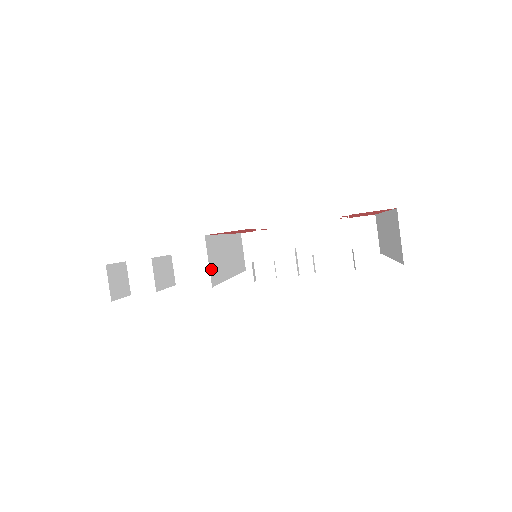
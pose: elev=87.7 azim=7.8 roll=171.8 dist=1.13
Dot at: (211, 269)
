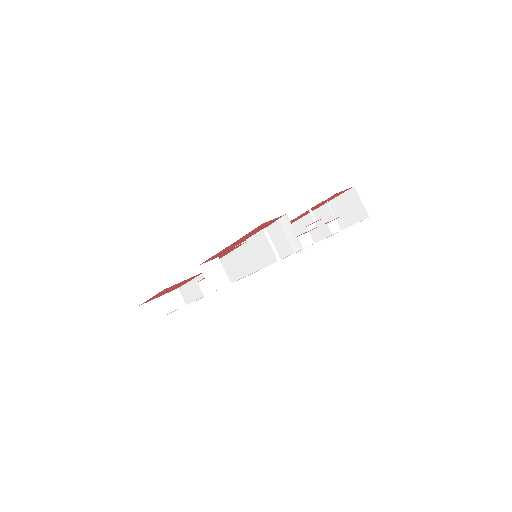
Dot at: occluded
